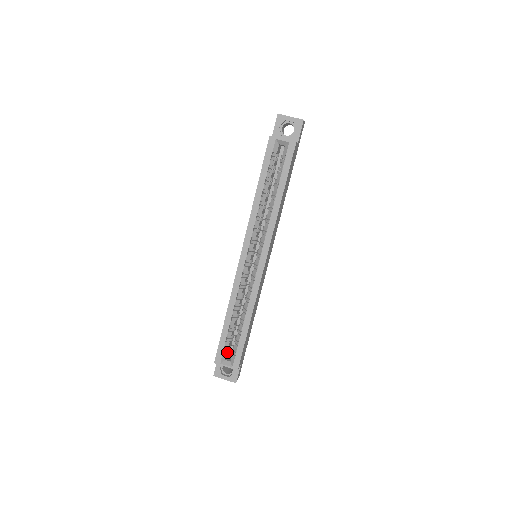
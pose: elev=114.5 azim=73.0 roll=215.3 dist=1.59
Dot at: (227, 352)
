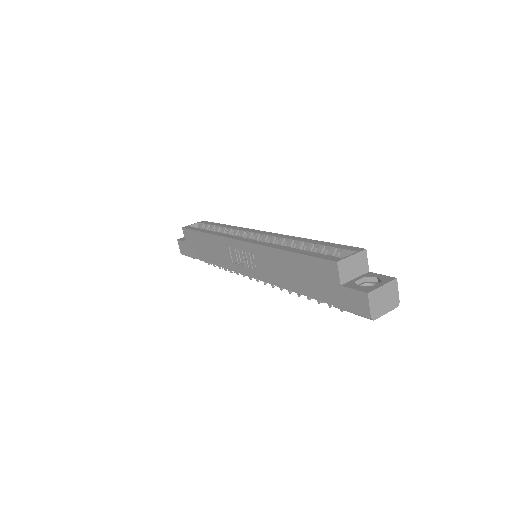
Dot at: occluded
